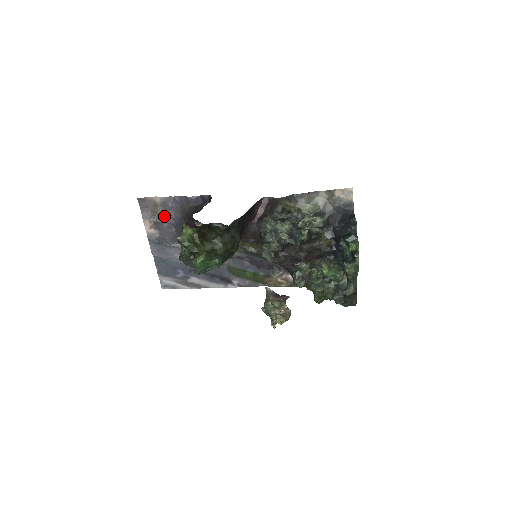
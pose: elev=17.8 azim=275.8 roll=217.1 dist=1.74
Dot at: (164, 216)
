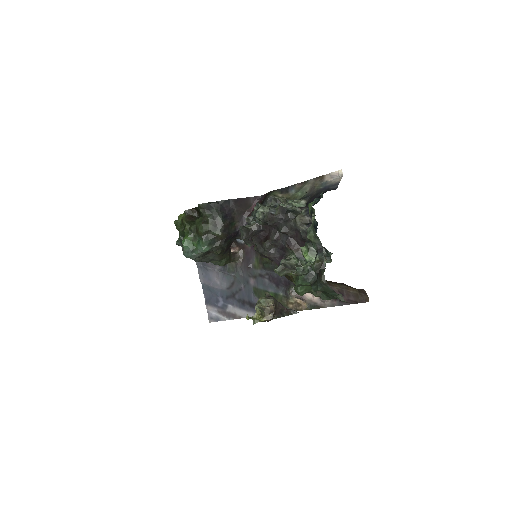
Dot at: occluded
